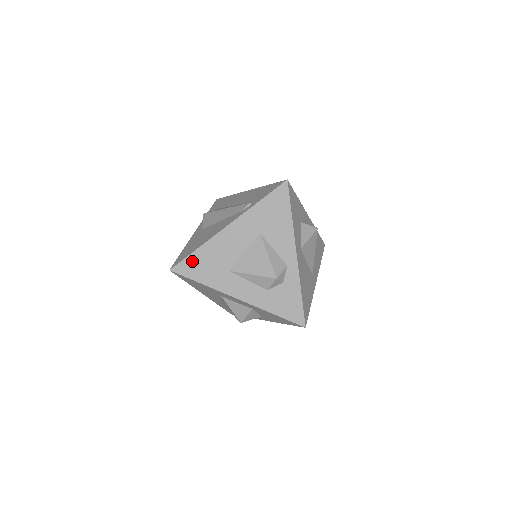
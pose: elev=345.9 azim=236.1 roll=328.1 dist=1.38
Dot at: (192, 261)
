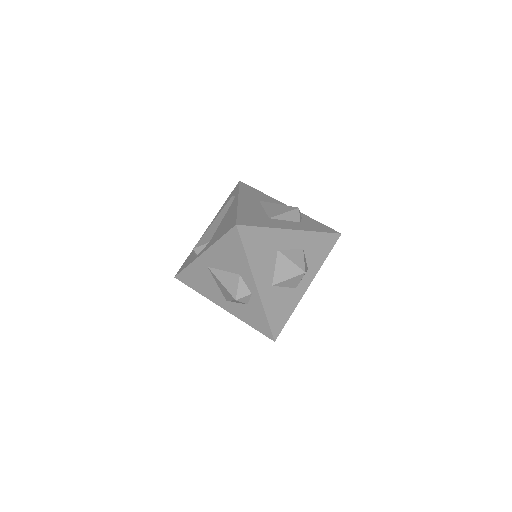
Dot at: (243, 218)
